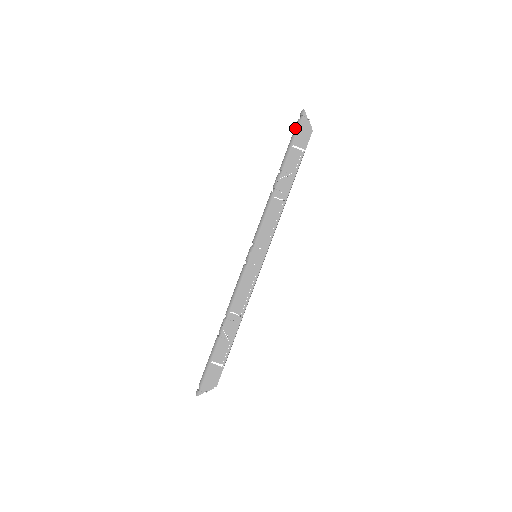
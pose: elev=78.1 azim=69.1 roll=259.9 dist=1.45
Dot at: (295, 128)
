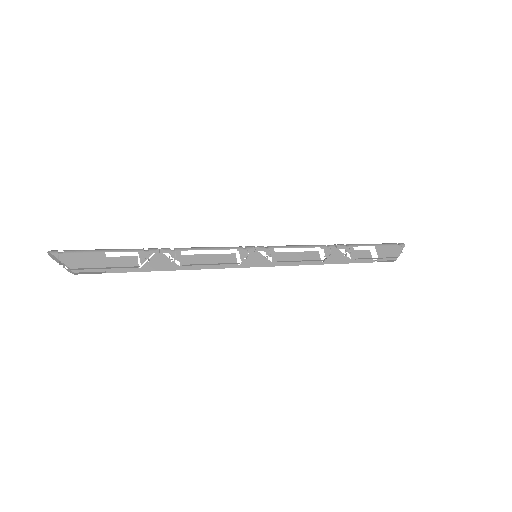
Dot at: (387, 243)
